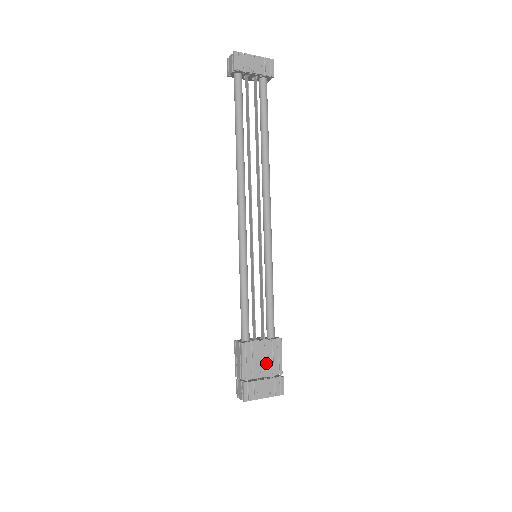
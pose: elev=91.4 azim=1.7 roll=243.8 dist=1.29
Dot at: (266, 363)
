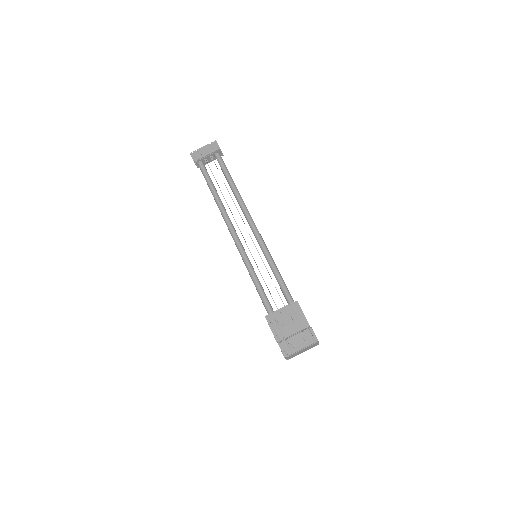
Dot at: (292, 323)
